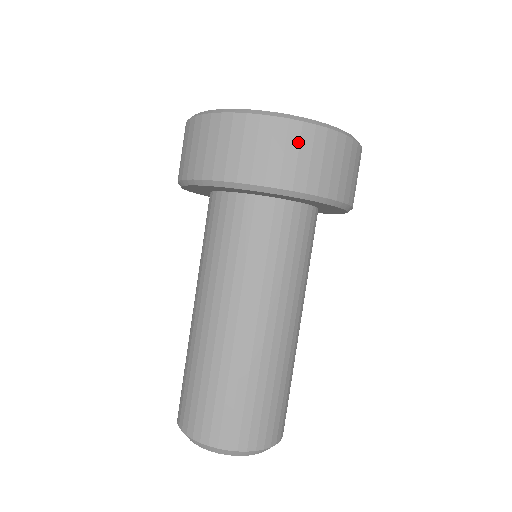
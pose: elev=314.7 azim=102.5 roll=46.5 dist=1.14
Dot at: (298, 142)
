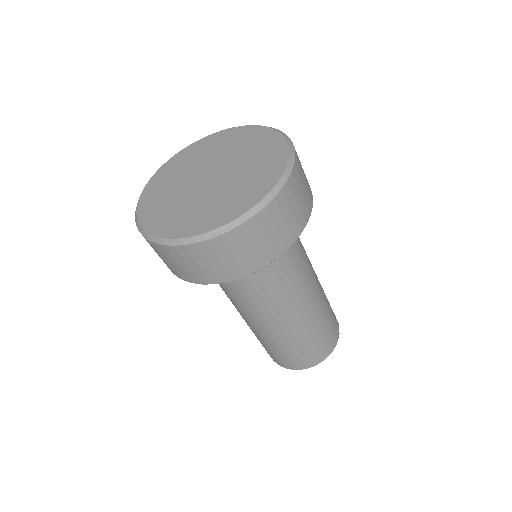
Dot at: (293, 195)
